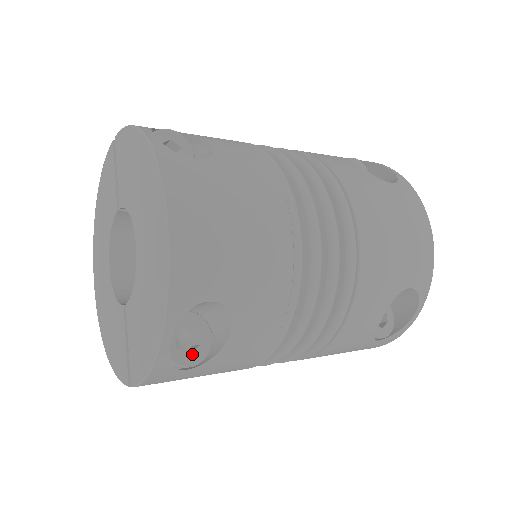
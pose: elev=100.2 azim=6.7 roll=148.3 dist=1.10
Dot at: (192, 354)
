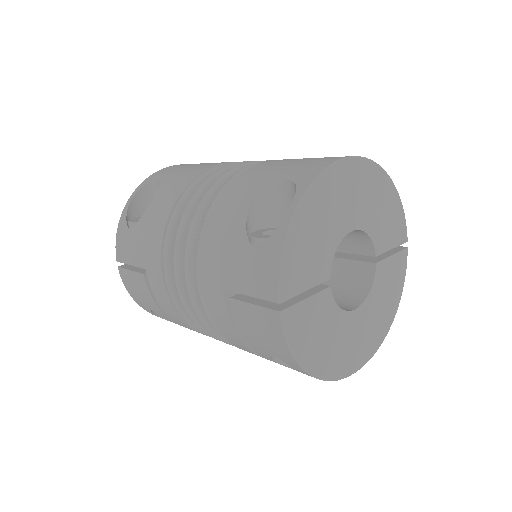
Dot at: occluded
